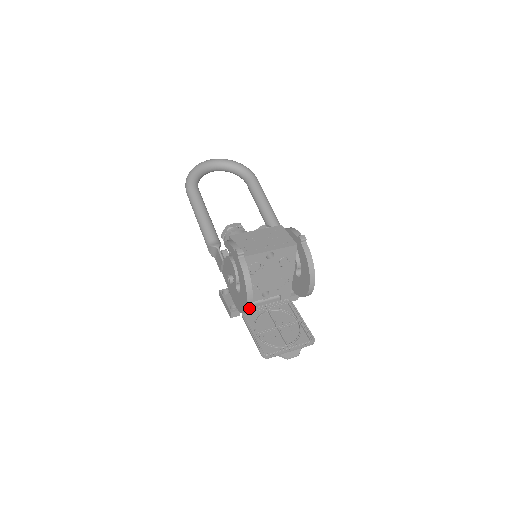
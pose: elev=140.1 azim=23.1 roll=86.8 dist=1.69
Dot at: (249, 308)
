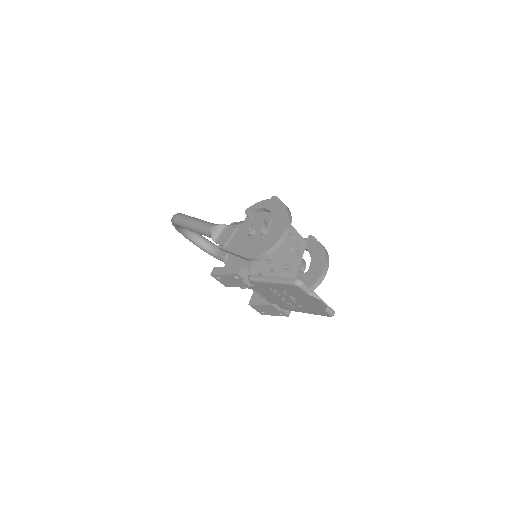
Dot at: (283, 237)
